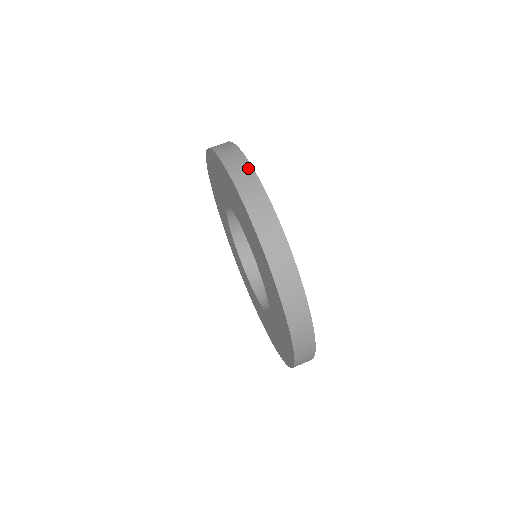
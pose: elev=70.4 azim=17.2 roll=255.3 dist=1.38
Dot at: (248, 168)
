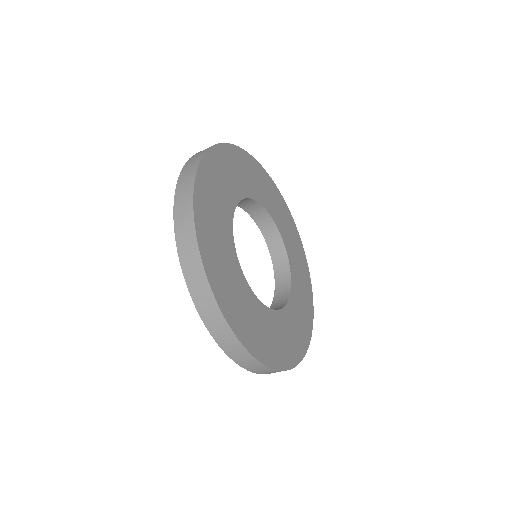
Dot at: (196, 164)
